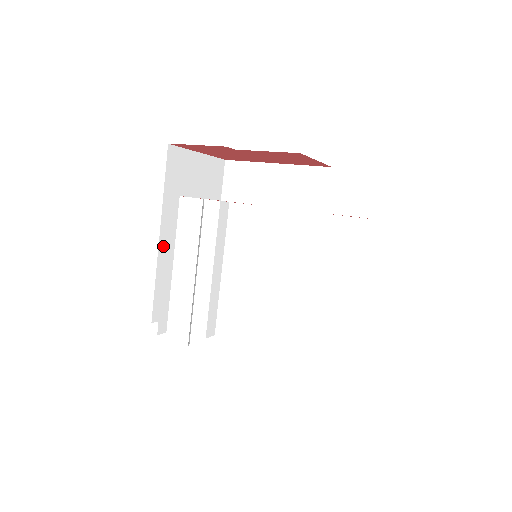
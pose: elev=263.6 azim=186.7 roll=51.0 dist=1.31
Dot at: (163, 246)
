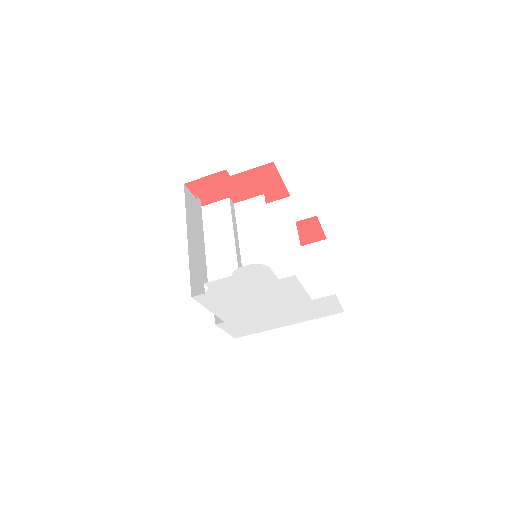
Dot at: (190, 246)
